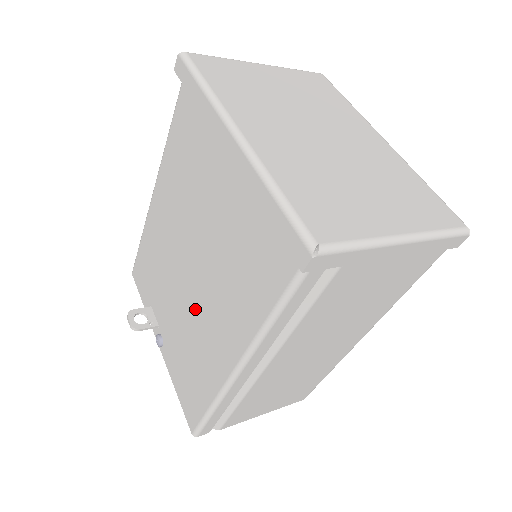
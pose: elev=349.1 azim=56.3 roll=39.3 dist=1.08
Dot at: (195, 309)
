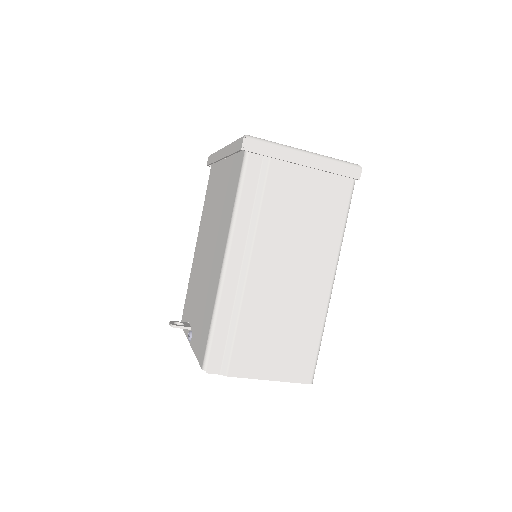
Dot at: (209, 268)
